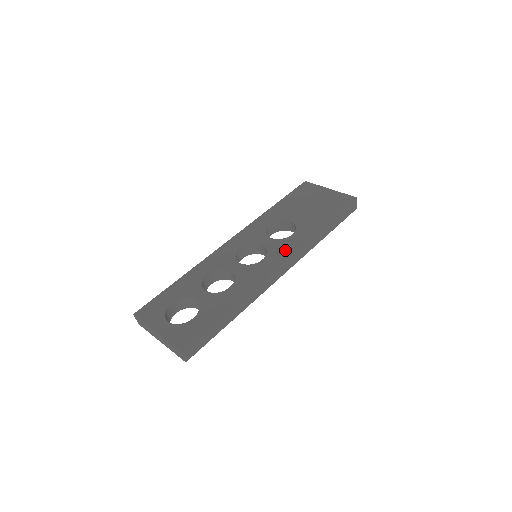
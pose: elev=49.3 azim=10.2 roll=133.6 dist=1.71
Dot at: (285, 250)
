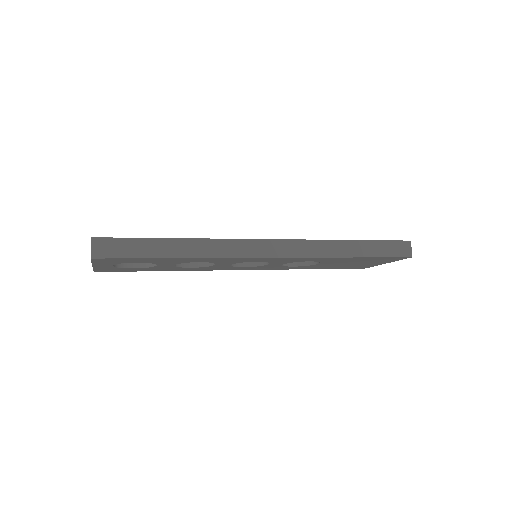
Dot at: occluded
